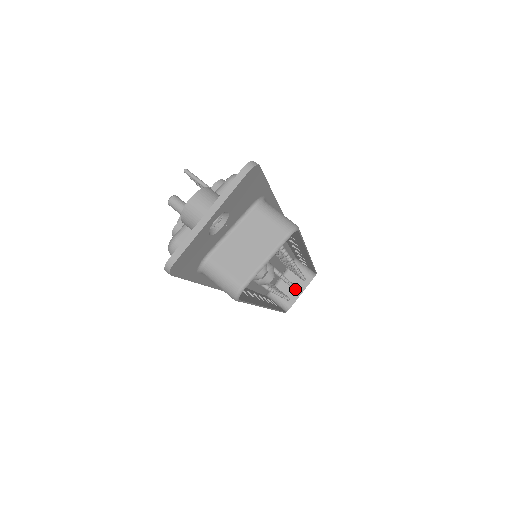
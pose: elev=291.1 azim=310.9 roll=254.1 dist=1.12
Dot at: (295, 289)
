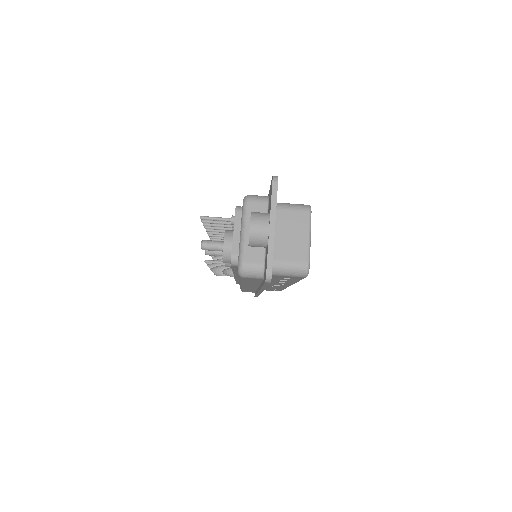
Dot at: occluded
